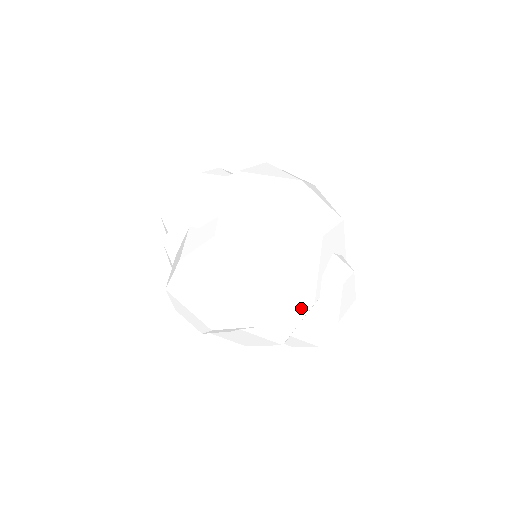
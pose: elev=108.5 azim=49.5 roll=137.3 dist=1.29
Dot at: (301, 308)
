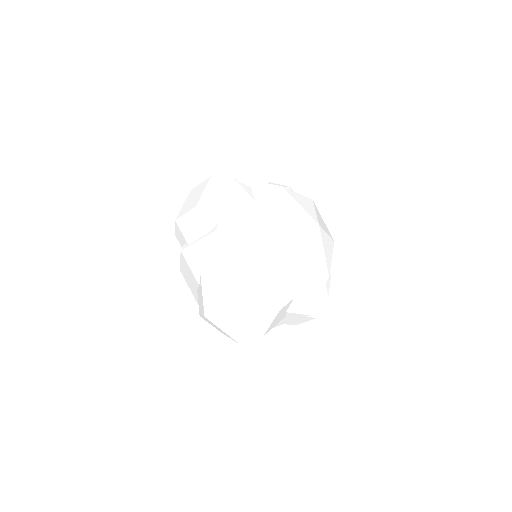
Dot at: (299, 317)
